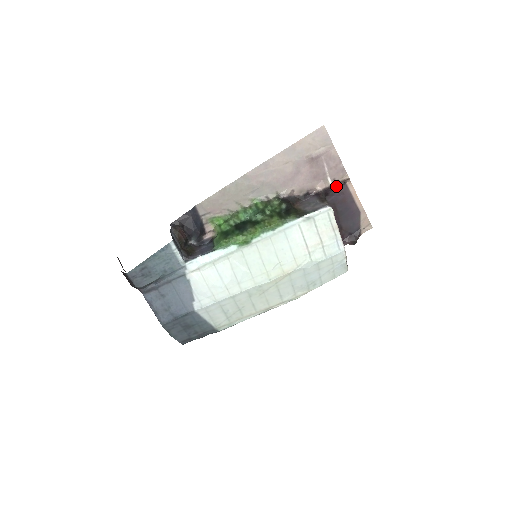
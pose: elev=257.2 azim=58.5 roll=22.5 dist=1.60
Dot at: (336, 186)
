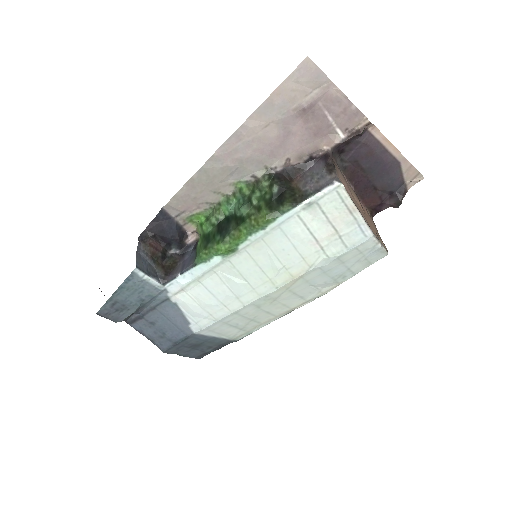
Dot at: (352, 138)
